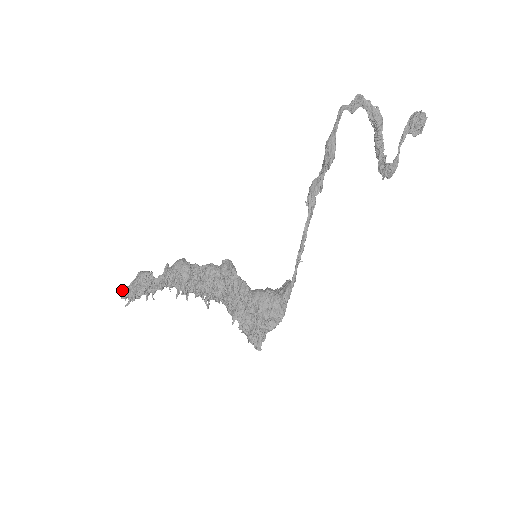
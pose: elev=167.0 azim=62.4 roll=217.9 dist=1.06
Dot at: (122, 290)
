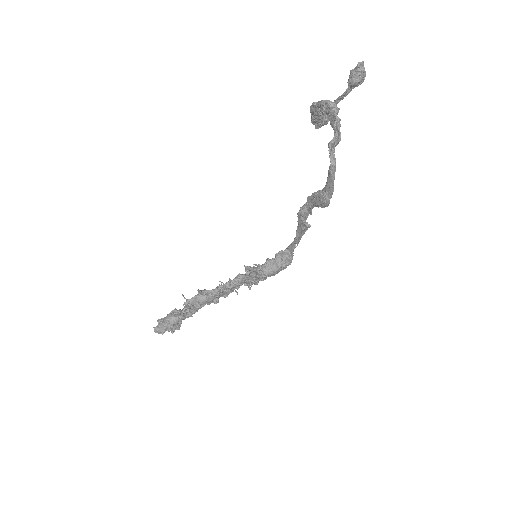
Dot at: occluded
